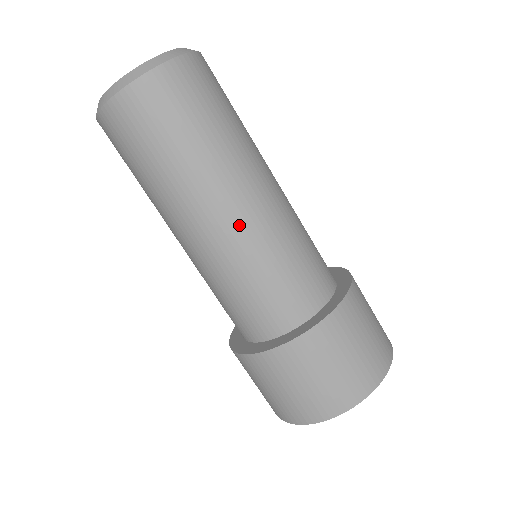
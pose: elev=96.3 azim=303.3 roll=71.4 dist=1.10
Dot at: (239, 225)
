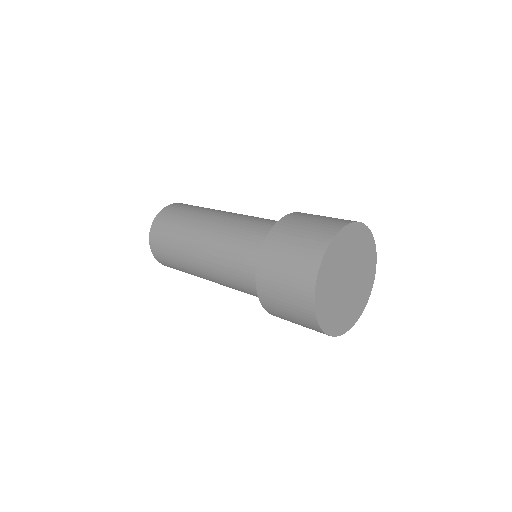
Dot at: (210, 240)
